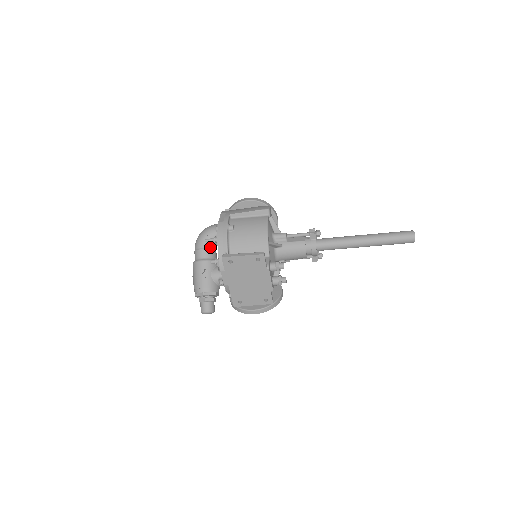
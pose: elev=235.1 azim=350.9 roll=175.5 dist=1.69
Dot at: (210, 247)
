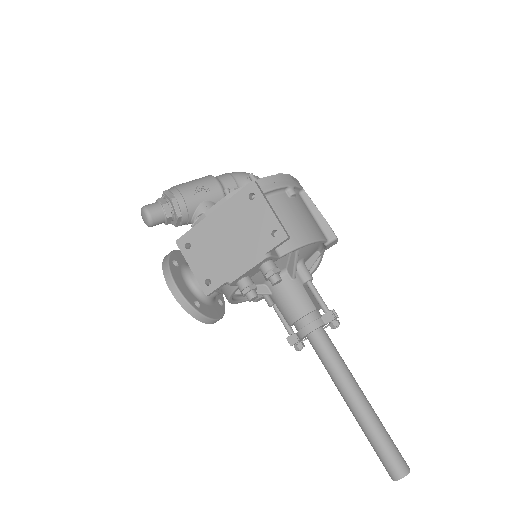
Dot at: occluded
